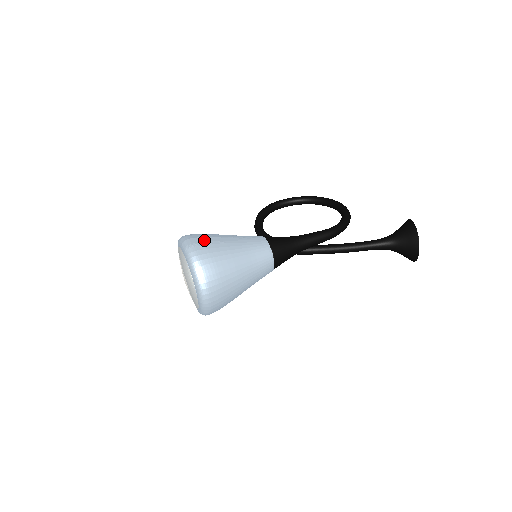
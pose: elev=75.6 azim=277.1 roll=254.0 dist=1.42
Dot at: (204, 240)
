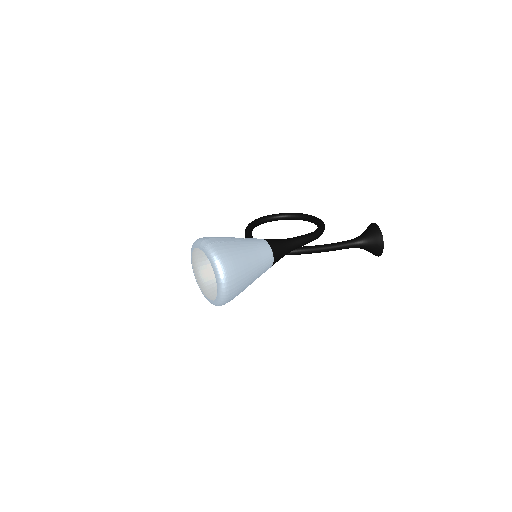
Dot at: (219, 240)
